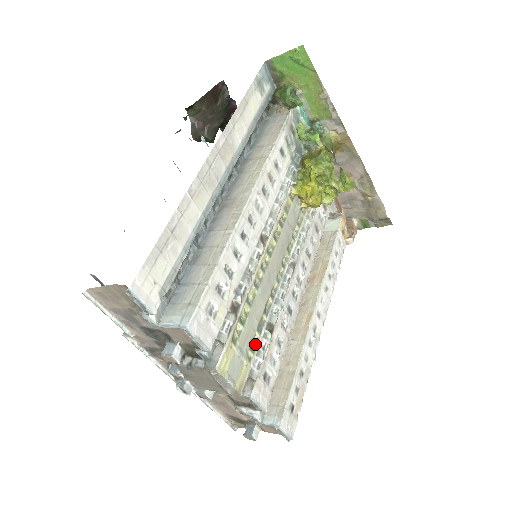
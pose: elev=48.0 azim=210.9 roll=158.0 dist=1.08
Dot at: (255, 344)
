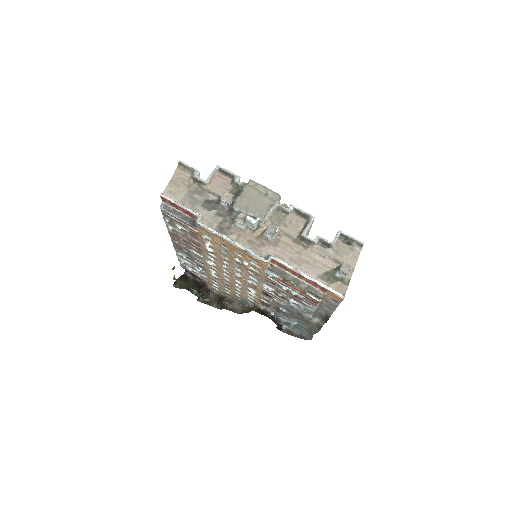
Dot at: occluded
